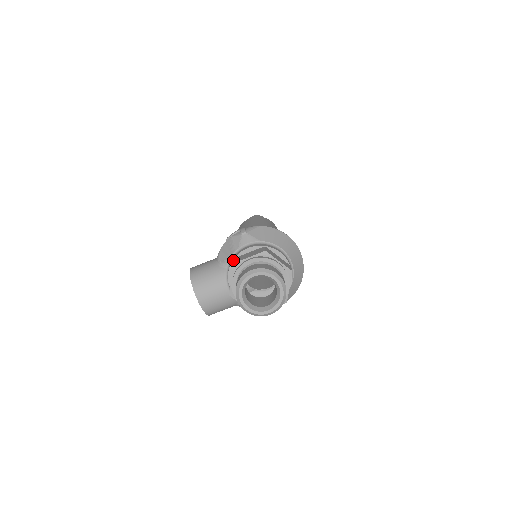
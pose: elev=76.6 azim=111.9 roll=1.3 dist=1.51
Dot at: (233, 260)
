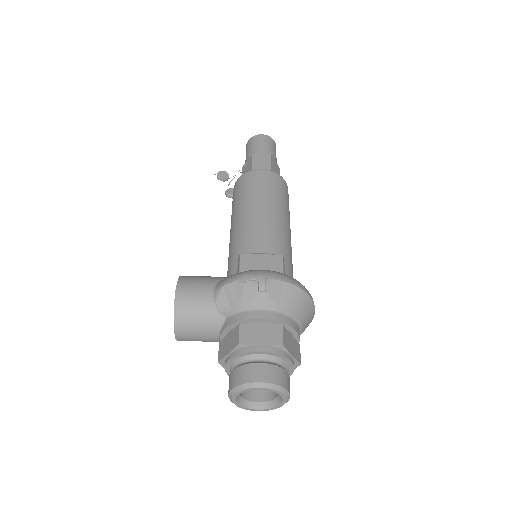
Dot at: (237, 322)
